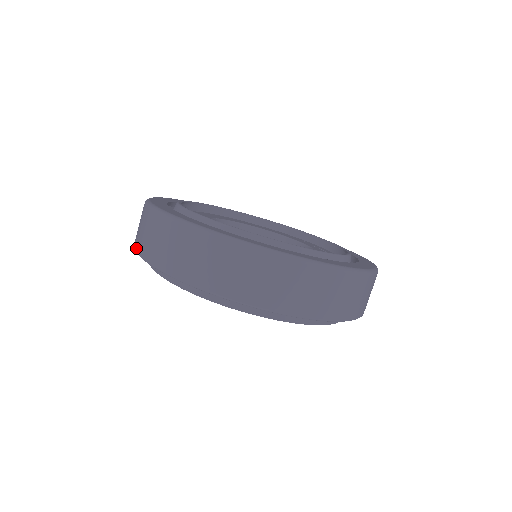
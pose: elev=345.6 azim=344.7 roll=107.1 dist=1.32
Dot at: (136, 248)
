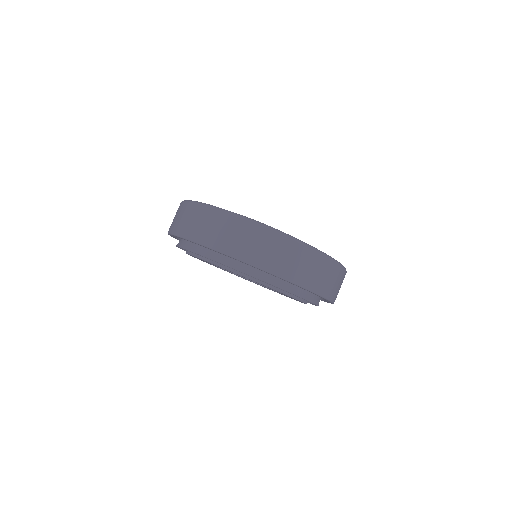
Dot at: (194, 238)
